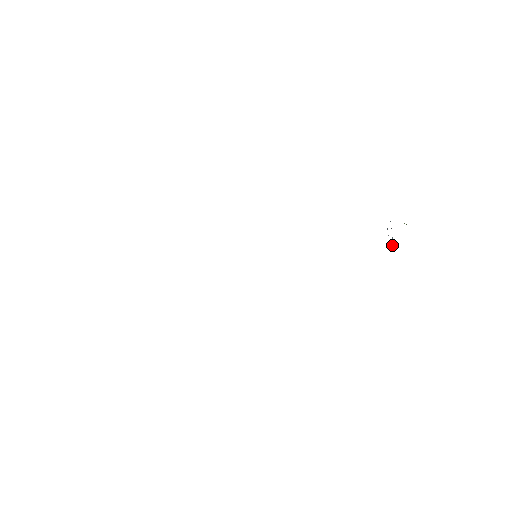
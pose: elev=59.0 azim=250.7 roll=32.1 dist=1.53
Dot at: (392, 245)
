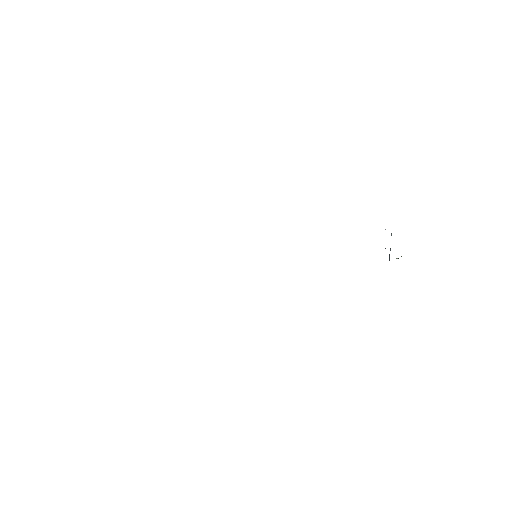
Dot at: (389, 254)
